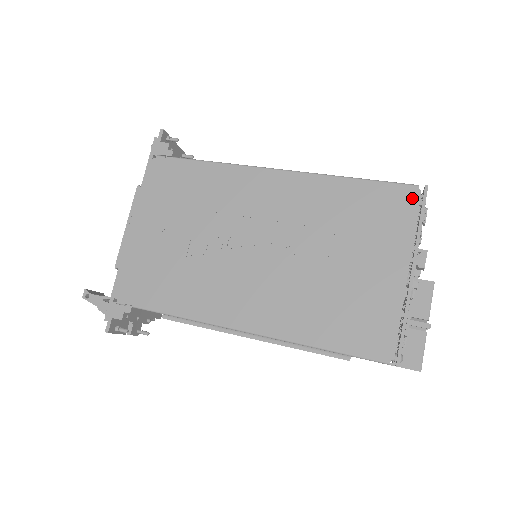
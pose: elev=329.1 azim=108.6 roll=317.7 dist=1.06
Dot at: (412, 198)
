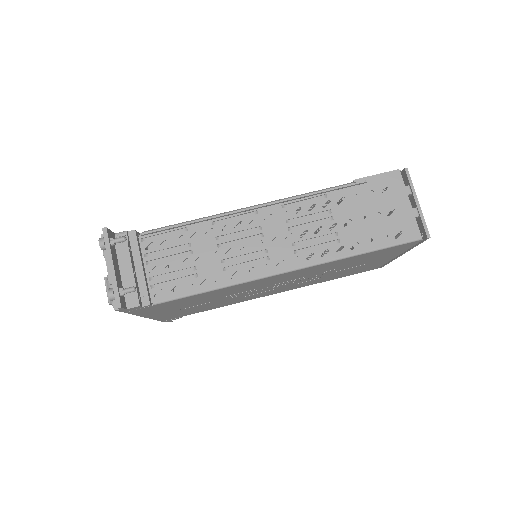
Dot at: (413, 244)
